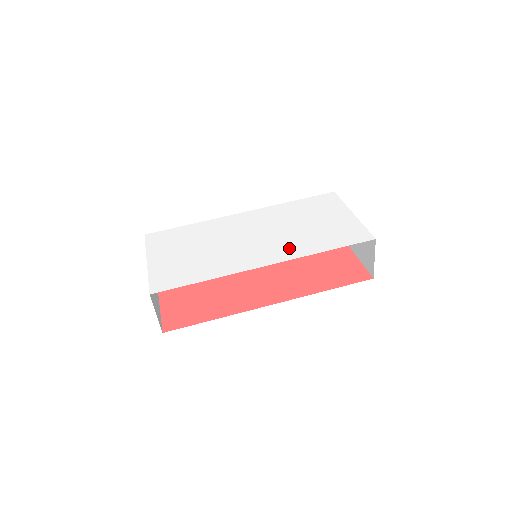
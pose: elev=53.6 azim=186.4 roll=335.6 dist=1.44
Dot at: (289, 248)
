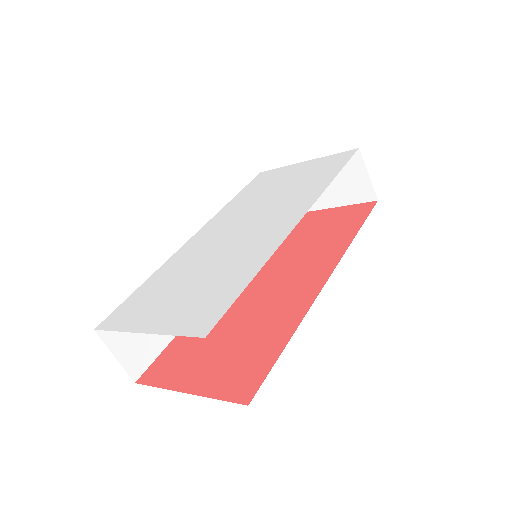
Dot at: (296, 202)
